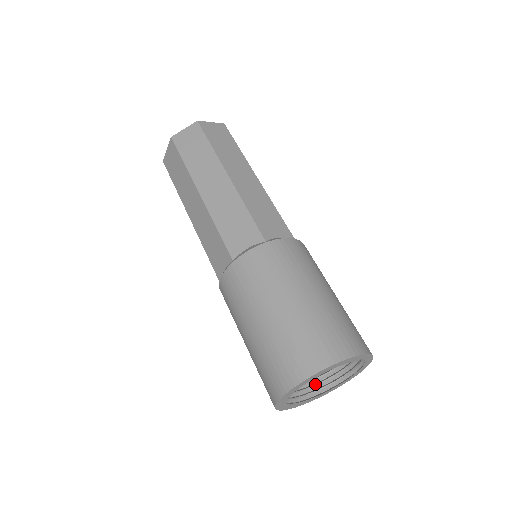
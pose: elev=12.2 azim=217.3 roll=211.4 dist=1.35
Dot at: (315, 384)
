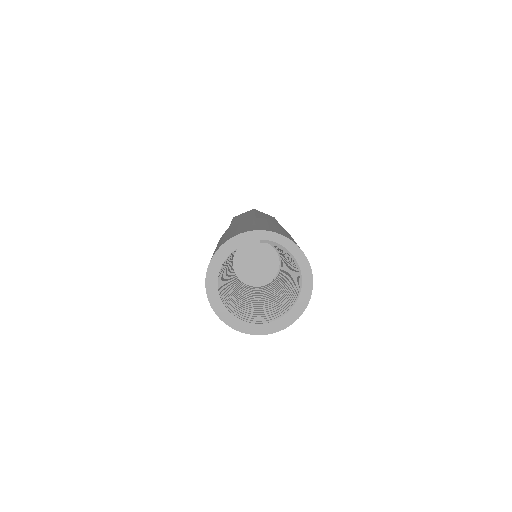
Dot at: (288, 306)
